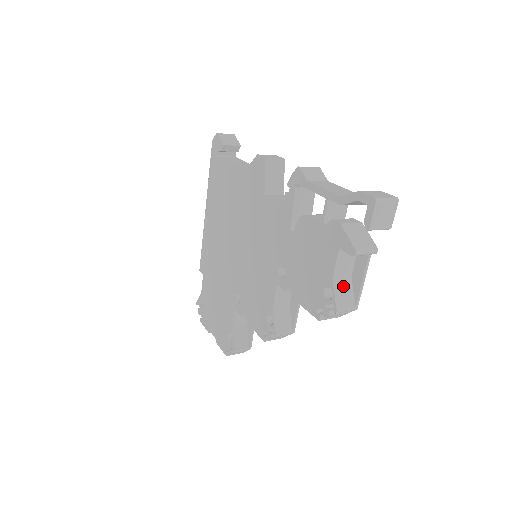
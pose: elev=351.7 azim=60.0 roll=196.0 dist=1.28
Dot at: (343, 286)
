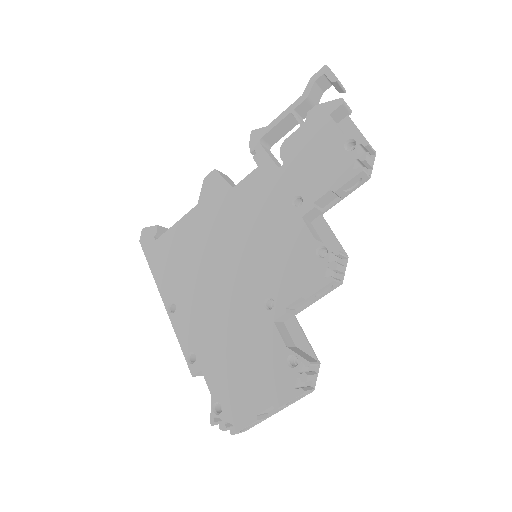
Dot at: occluded
